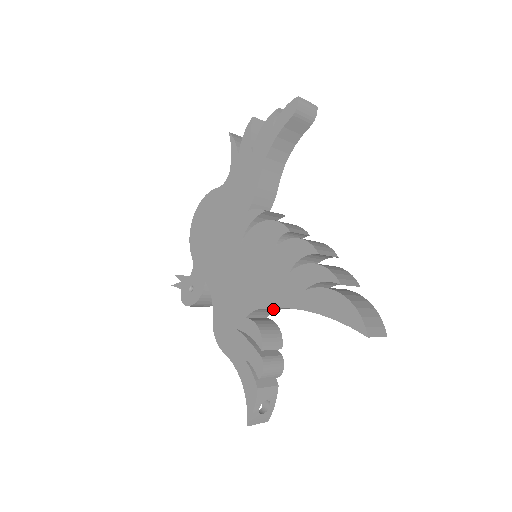
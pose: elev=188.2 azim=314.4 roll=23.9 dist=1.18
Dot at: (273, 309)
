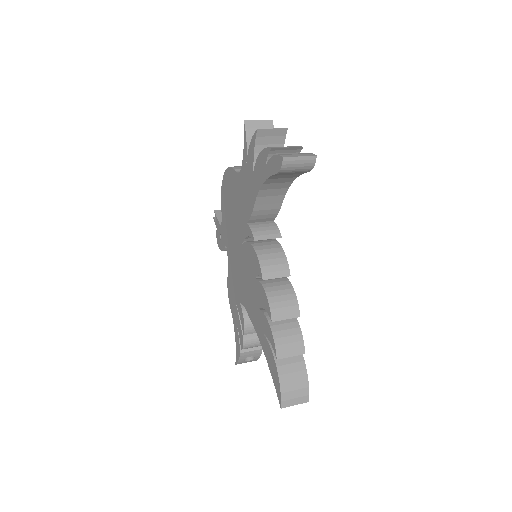
Dot at: occluded
